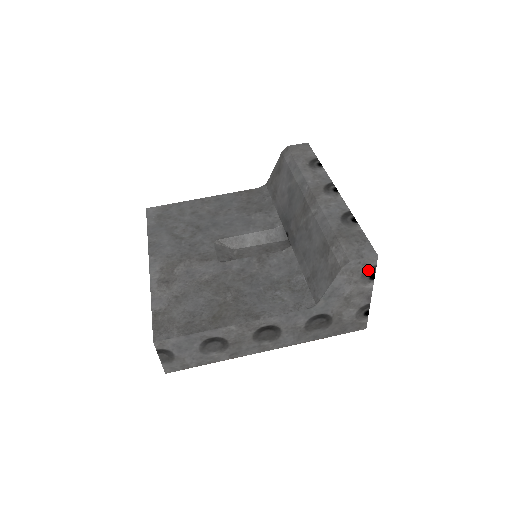
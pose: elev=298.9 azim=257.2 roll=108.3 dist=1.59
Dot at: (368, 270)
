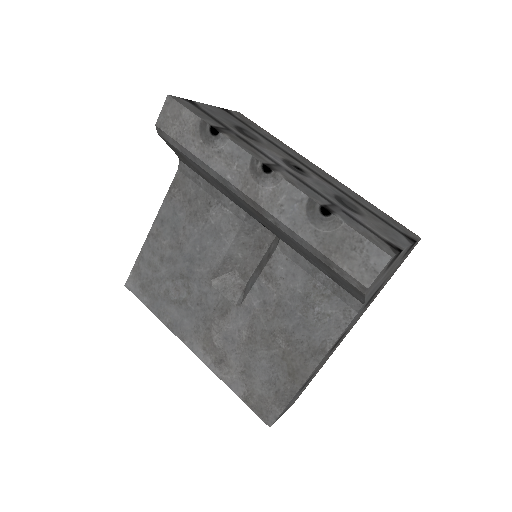
Dot at: (390, 262)
